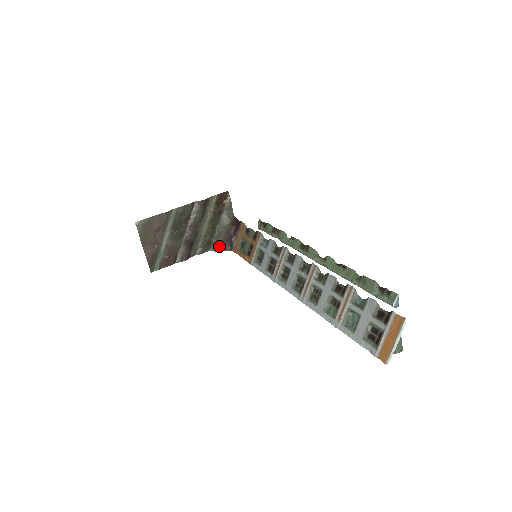
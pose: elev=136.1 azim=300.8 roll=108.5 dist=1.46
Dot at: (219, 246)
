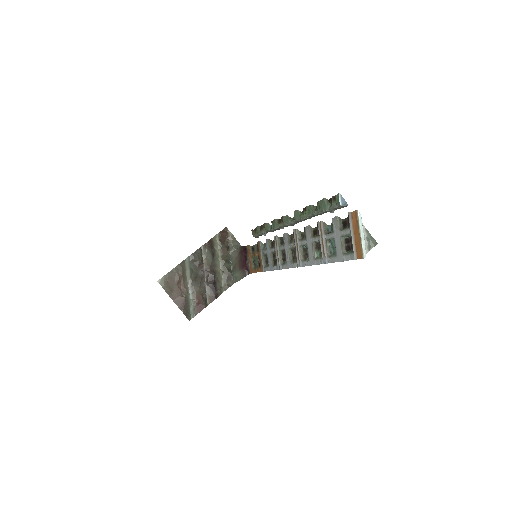
Dot at: (238, 275)
